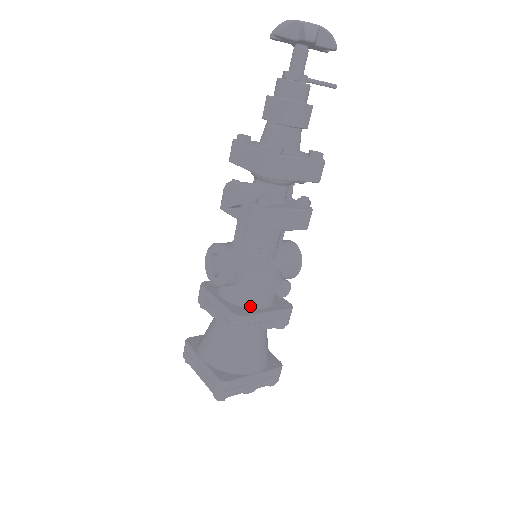
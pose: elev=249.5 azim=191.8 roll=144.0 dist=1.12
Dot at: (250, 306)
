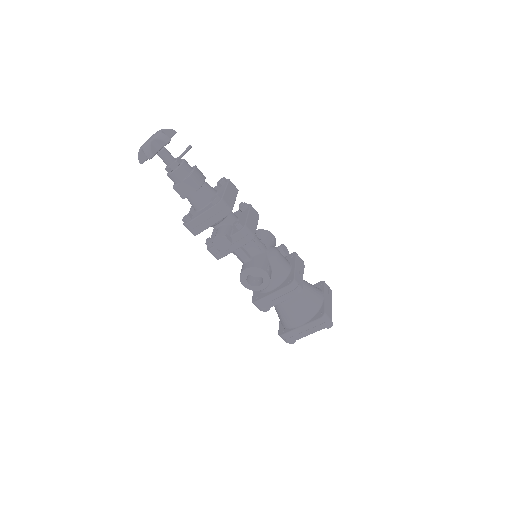
Dot at: (287, 274)
